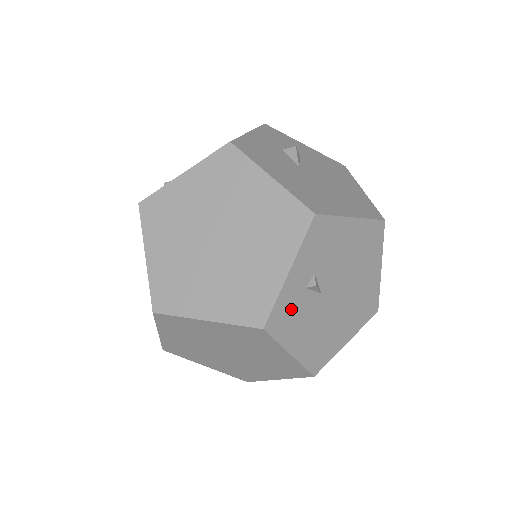
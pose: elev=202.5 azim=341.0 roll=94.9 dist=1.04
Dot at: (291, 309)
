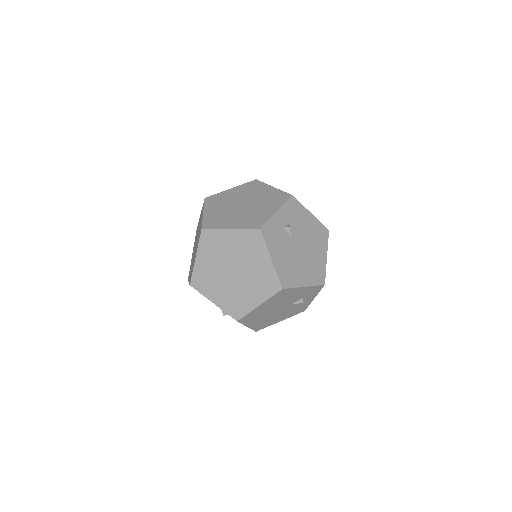
Dot at: (275, 232)
